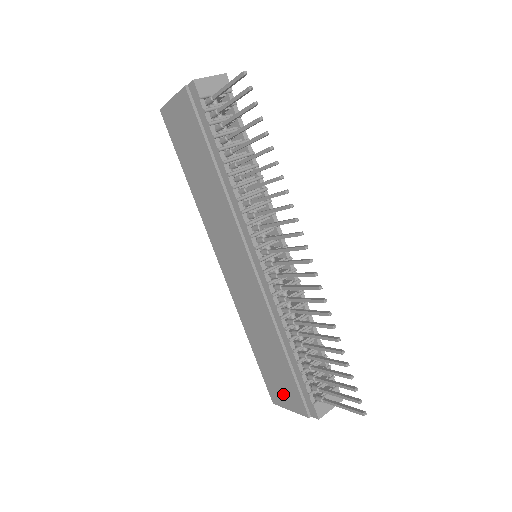
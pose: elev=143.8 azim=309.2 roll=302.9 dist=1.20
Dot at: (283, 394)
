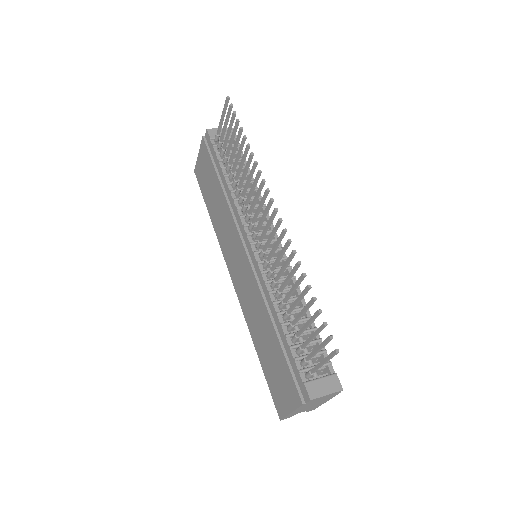
Dot at: (283, 393)
